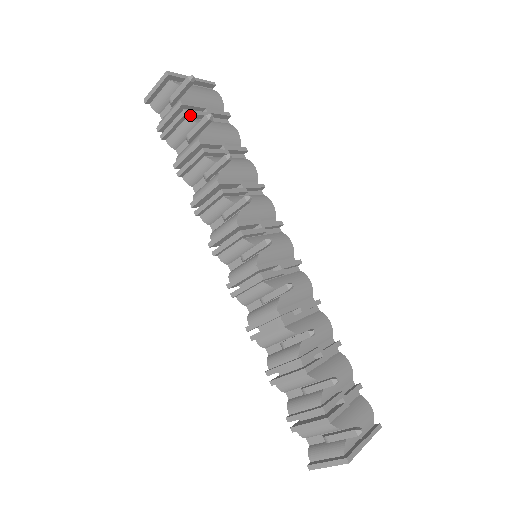
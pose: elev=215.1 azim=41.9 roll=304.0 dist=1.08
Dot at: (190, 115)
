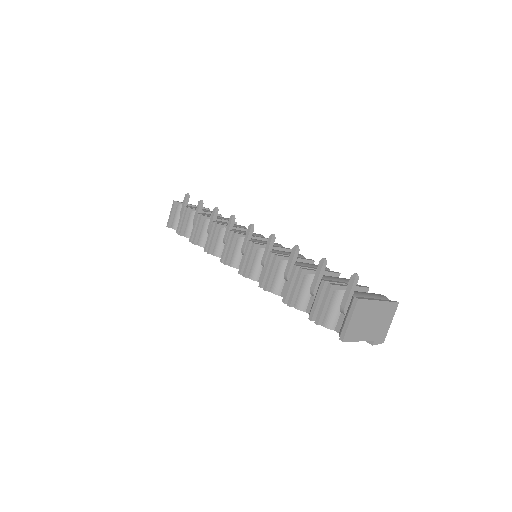
Dot at: (191, 211)
